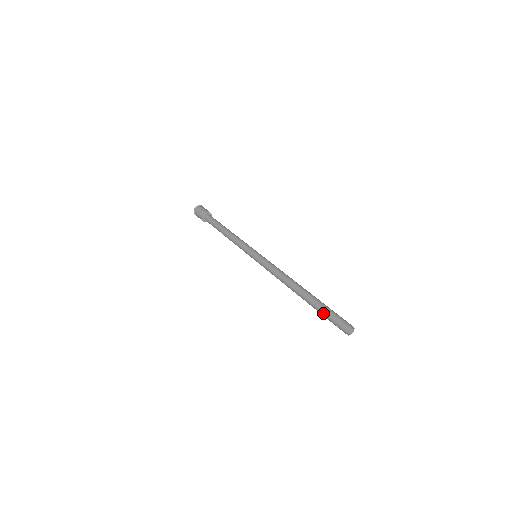
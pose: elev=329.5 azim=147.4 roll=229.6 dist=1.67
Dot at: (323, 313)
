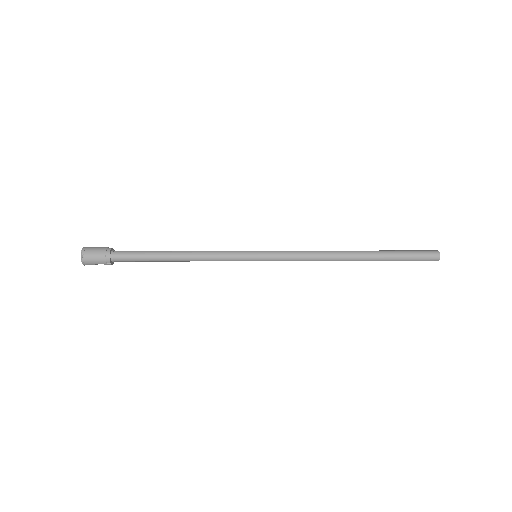
Dot at: (402, 255)
